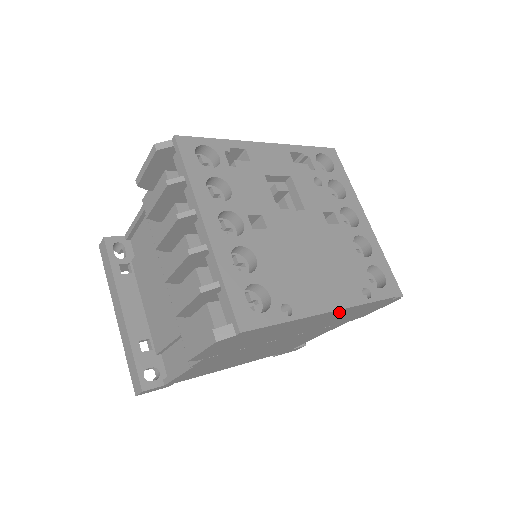
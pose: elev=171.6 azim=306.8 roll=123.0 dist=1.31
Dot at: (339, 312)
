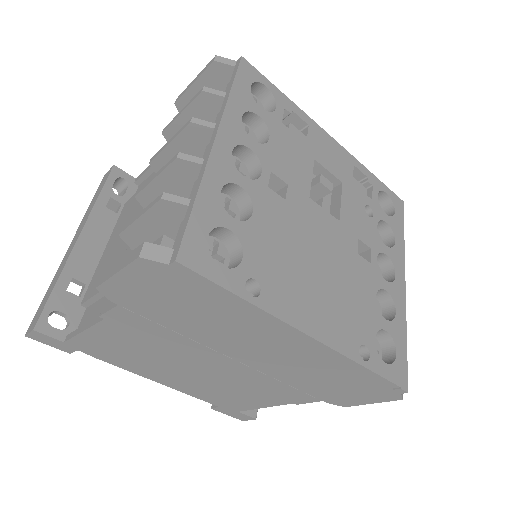
Dot at: (318, 351)
